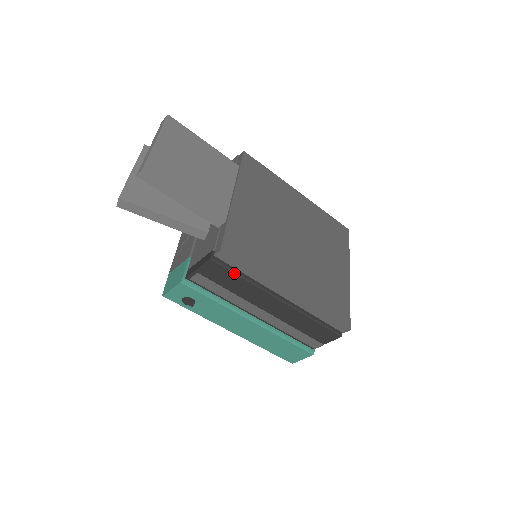
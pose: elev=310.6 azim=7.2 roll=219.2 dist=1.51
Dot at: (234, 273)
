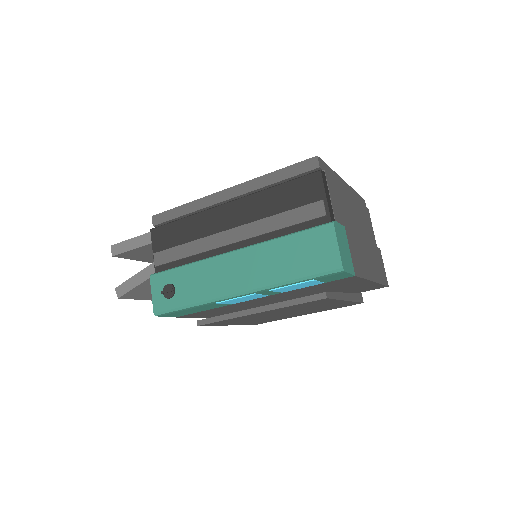
Dot at: (174, 222)
